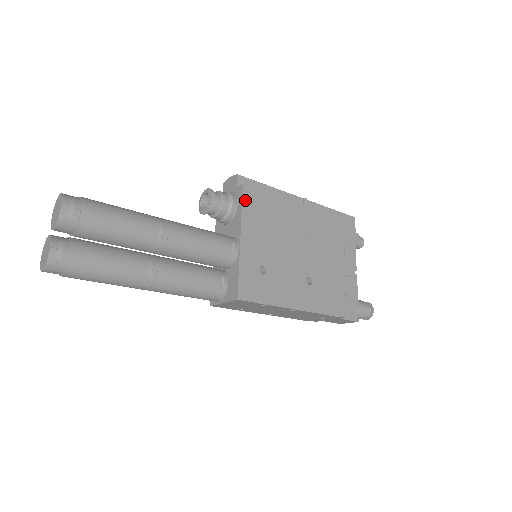
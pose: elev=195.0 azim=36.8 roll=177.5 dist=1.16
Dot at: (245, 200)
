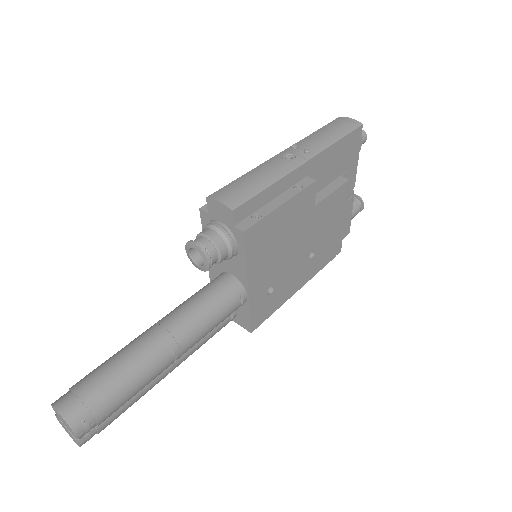
Dot at: (248, 246)
